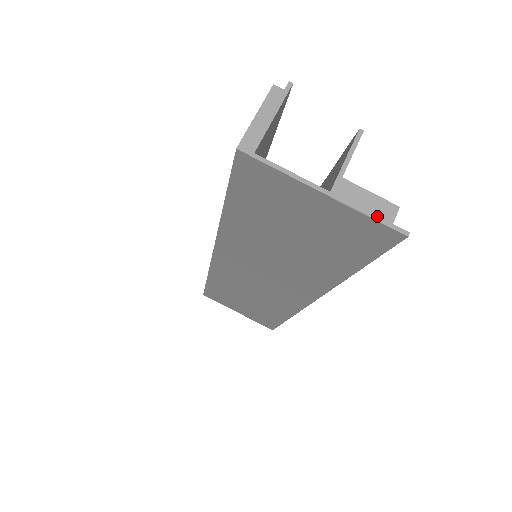
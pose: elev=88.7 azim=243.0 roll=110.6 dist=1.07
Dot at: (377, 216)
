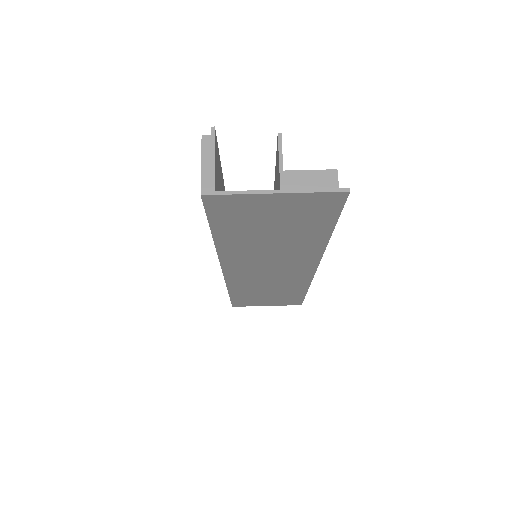
Dot at: (321, 189)
